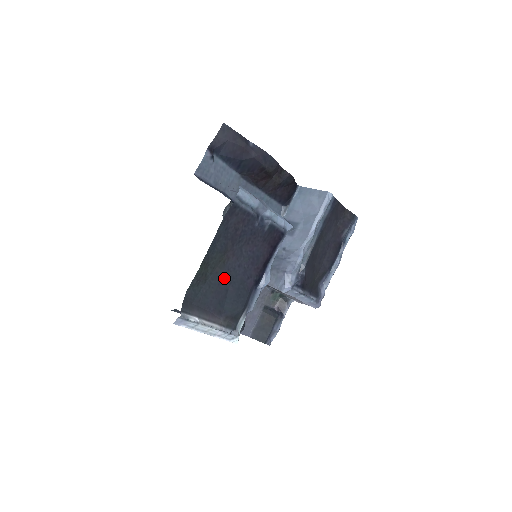
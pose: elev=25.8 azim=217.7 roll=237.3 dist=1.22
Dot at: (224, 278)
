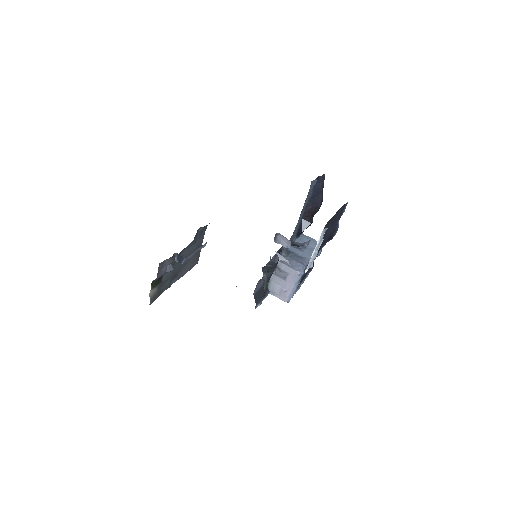
Dot at: occluded
